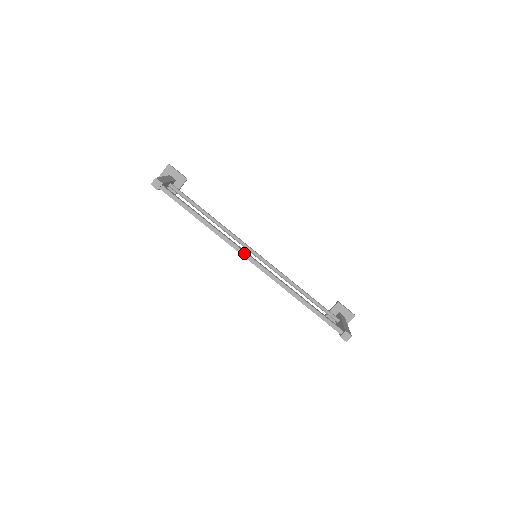
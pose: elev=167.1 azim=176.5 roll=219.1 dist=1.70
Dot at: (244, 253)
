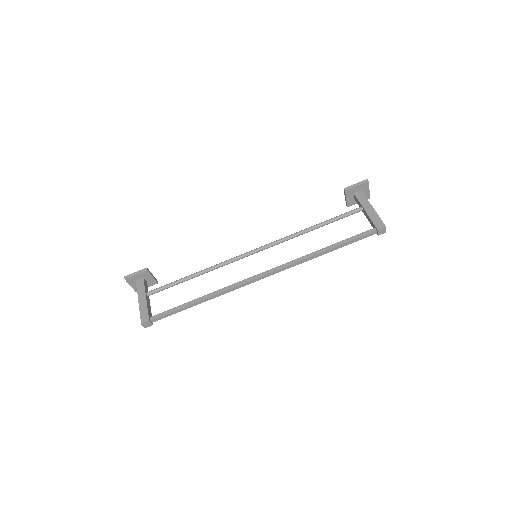
Dot at: (250, 282)
